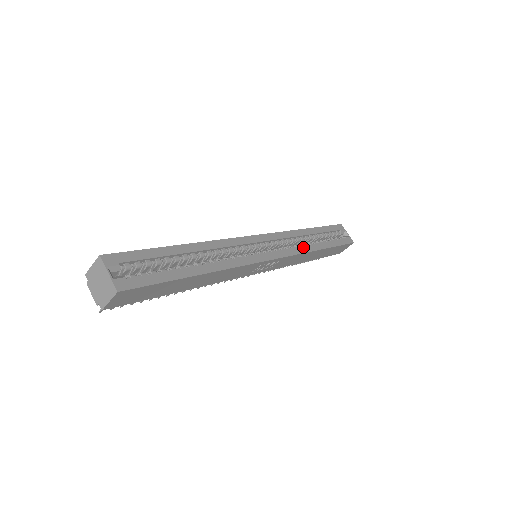
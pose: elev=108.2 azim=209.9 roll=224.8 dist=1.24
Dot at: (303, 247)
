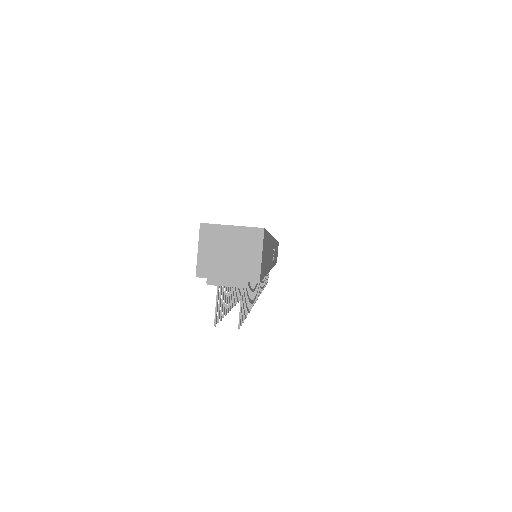
Dot at: occluded
